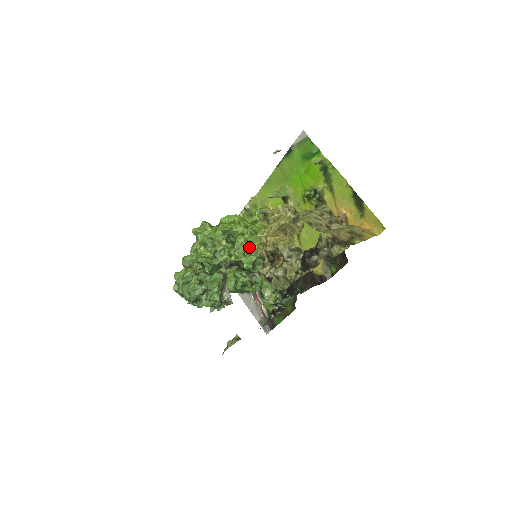
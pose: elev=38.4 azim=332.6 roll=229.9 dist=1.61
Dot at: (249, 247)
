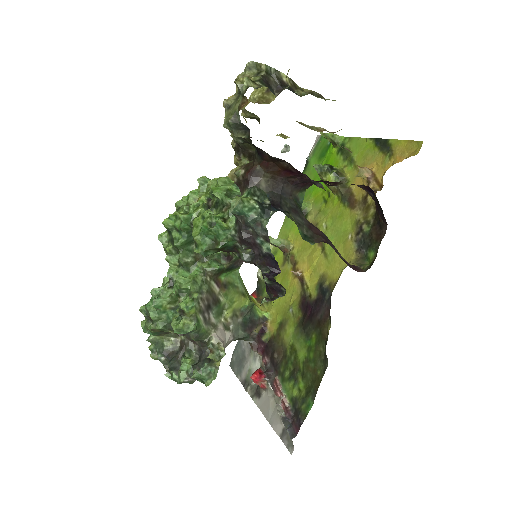
Dot at: (226, 179)
